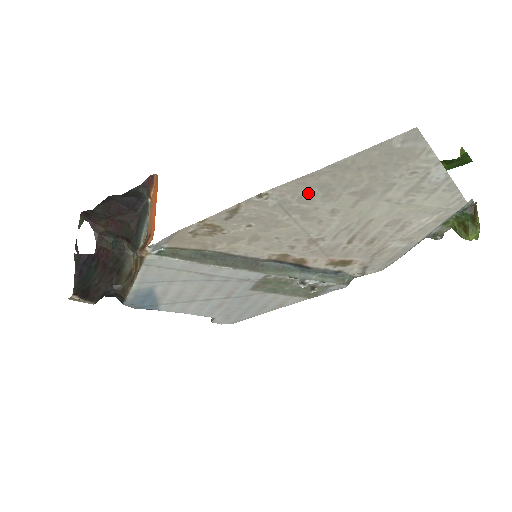
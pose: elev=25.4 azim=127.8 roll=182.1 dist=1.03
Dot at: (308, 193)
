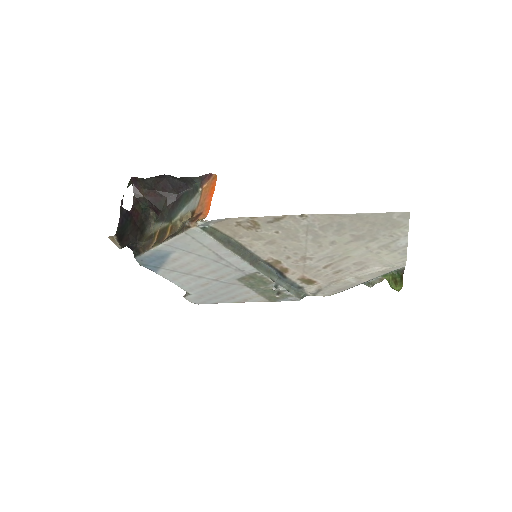
Dot at: (329, 225)
